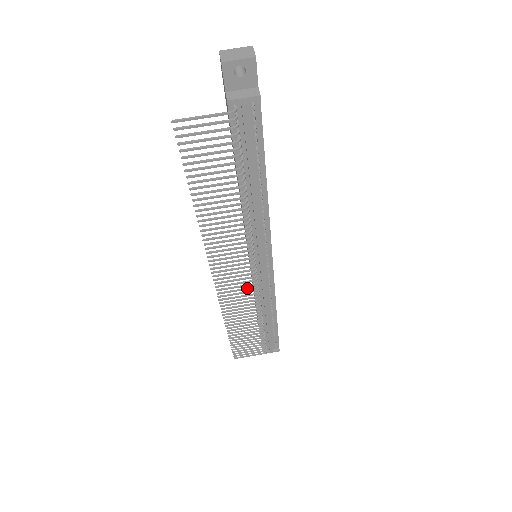
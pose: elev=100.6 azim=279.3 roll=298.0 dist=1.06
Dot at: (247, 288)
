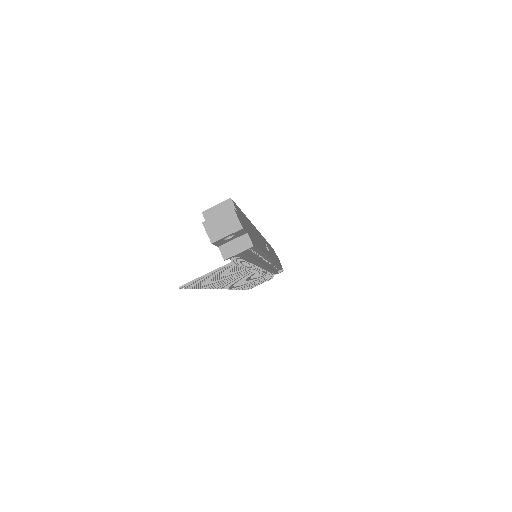
Dot at: (254, 278)
